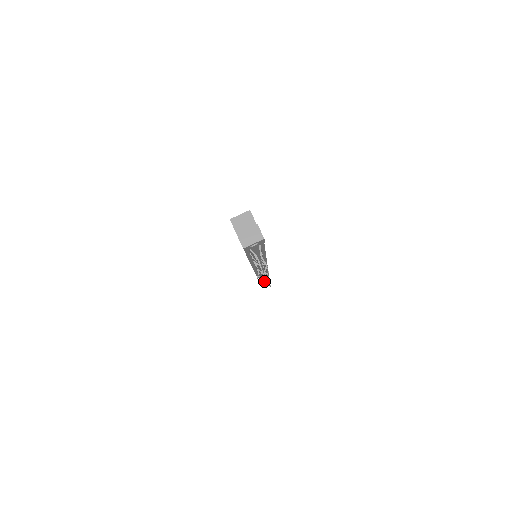
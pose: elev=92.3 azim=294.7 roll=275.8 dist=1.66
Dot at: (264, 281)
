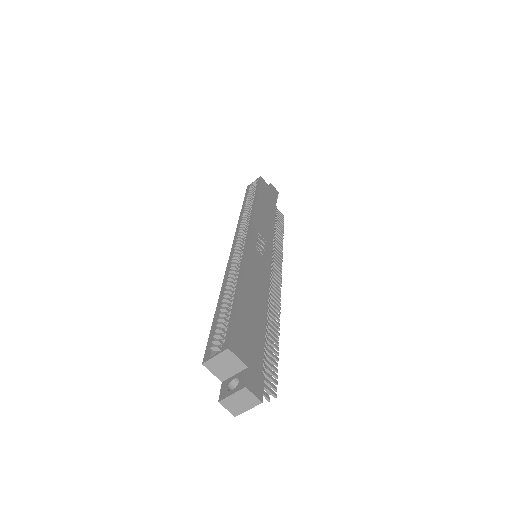
Dot at: occluded
